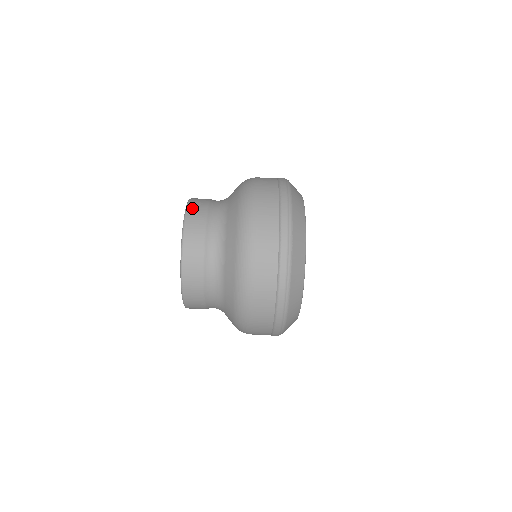
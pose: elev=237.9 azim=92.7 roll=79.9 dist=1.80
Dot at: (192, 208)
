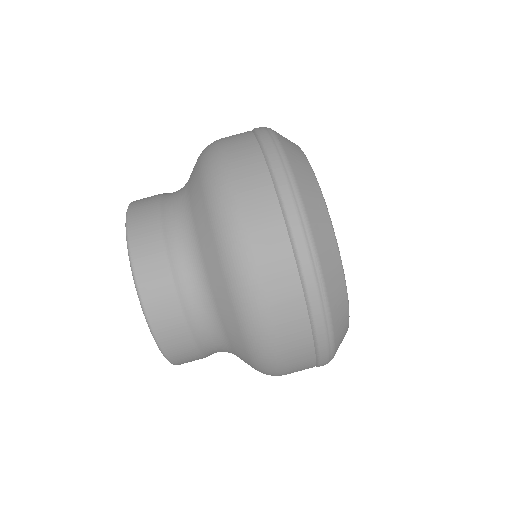
Dot at: occluded
